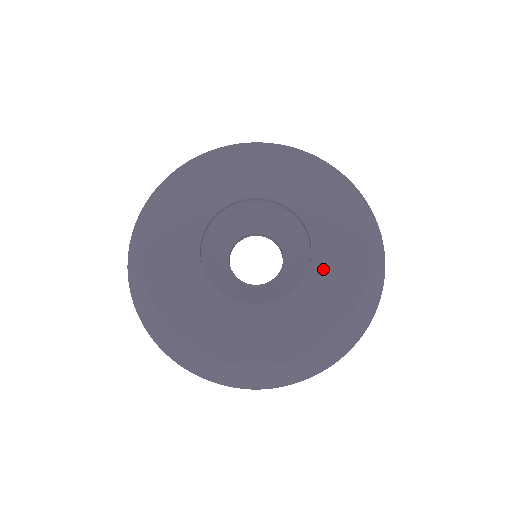
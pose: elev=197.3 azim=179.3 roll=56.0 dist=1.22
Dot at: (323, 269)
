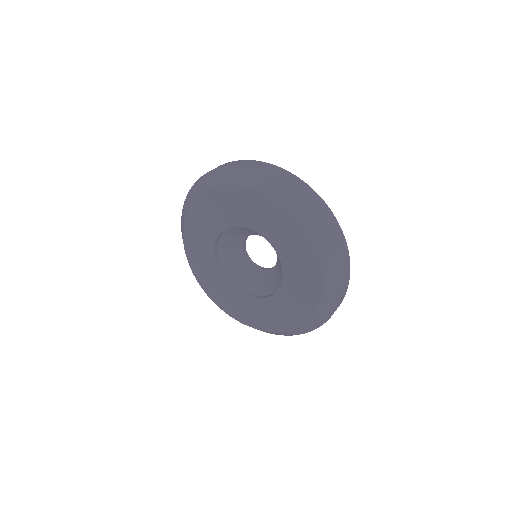
Dot at: (283, 299)
